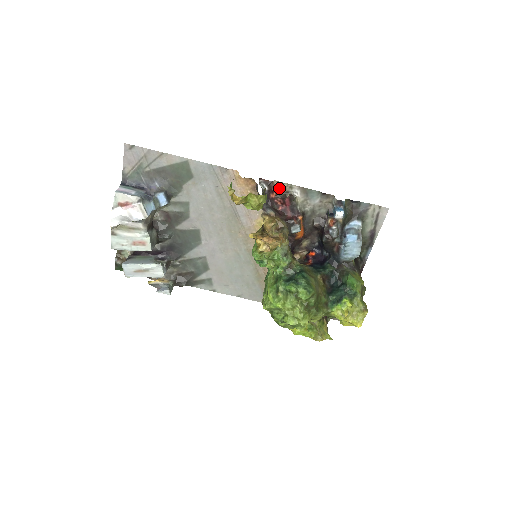
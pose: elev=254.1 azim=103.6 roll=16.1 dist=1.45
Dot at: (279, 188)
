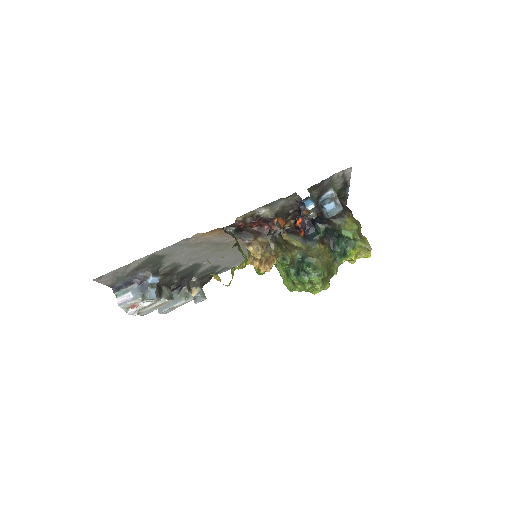
Dot at: (244, 218)
